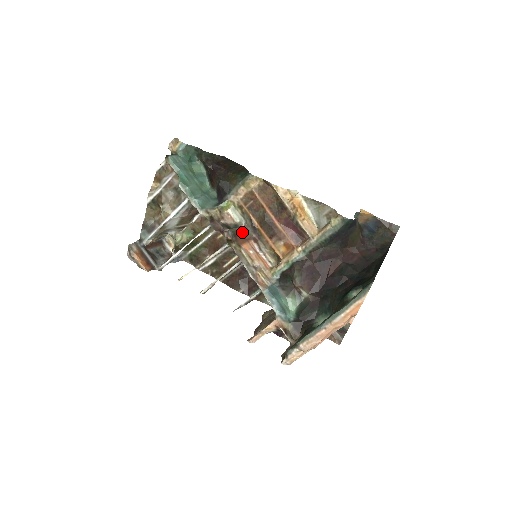
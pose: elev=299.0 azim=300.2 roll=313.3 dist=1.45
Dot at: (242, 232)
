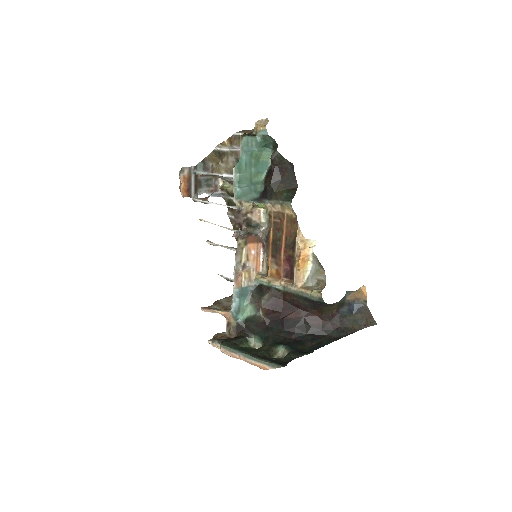
Dot at: (257, 234)
